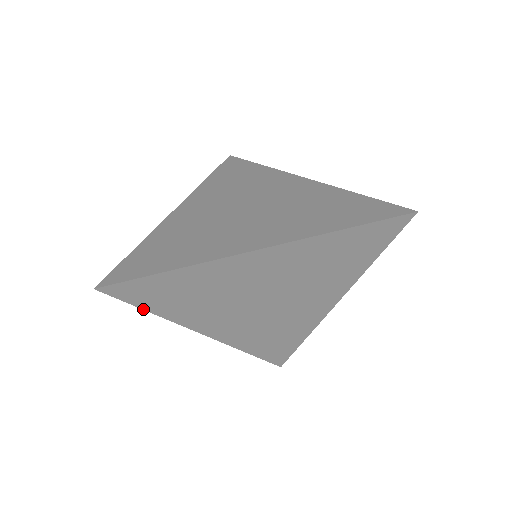
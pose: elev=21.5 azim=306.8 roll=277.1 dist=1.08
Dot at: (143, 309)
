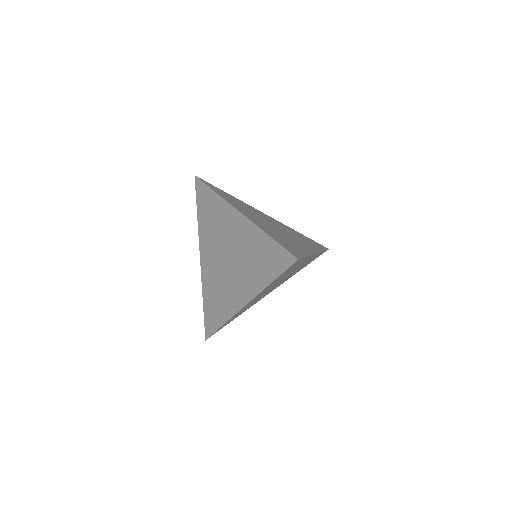
Dot at: occluded
